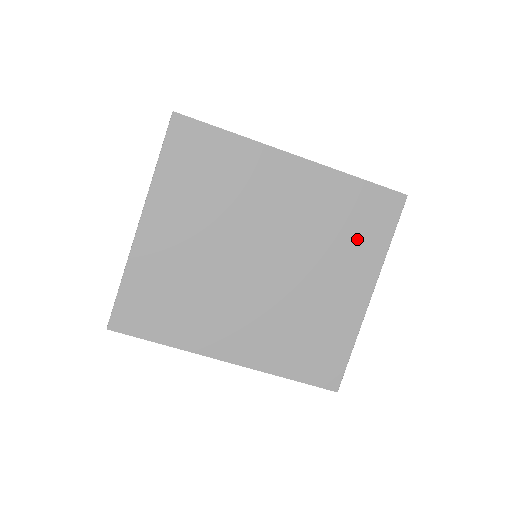
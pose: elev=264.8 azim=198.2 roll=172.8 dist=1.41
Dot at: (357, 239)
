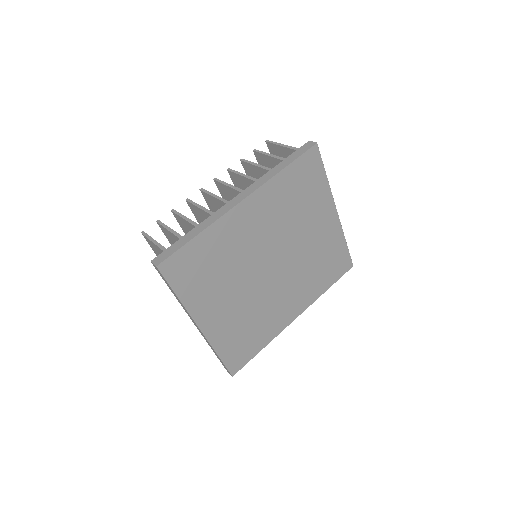
Dot at: (309, 197)
